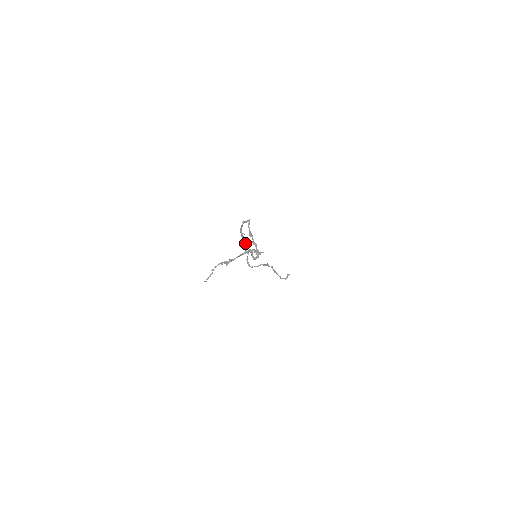
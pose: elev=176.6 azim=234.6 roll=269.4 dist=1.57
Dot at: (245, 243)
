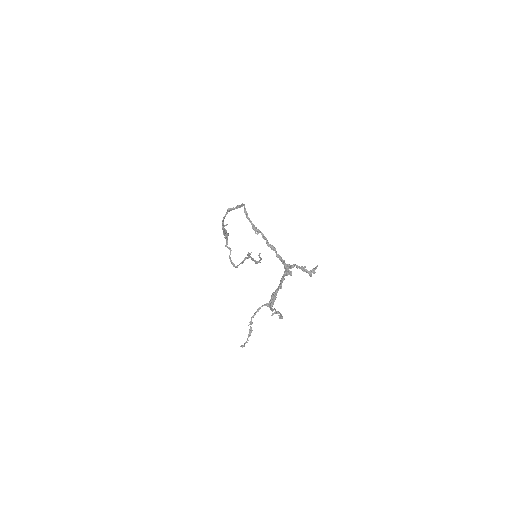
Dot at: (225, 236)
